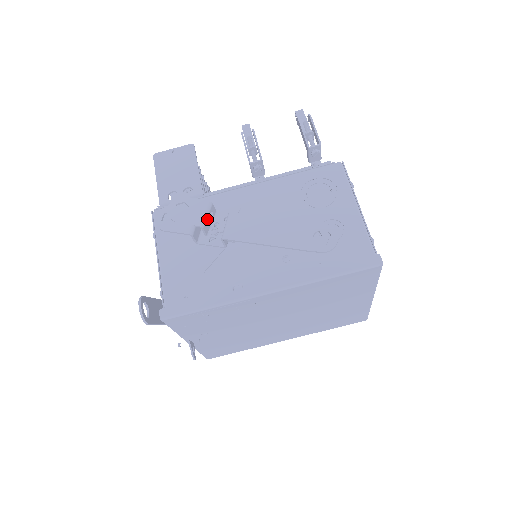
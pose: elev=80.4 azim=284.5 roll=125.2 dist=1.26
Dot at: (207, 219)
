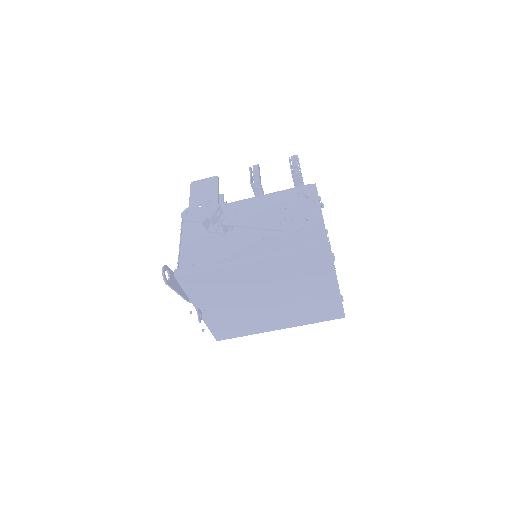
Dot at: (215, 214)
